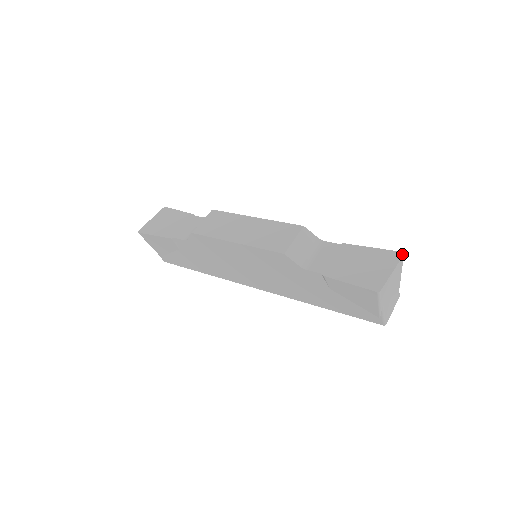
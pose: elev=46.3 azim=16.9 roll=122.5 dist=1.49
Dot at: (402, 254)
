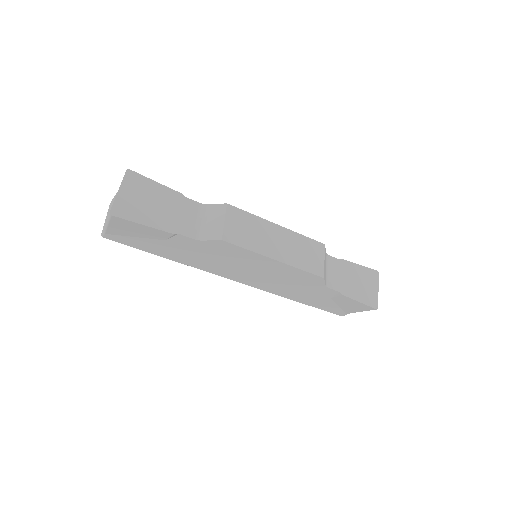
Dot at: (378, 273)
